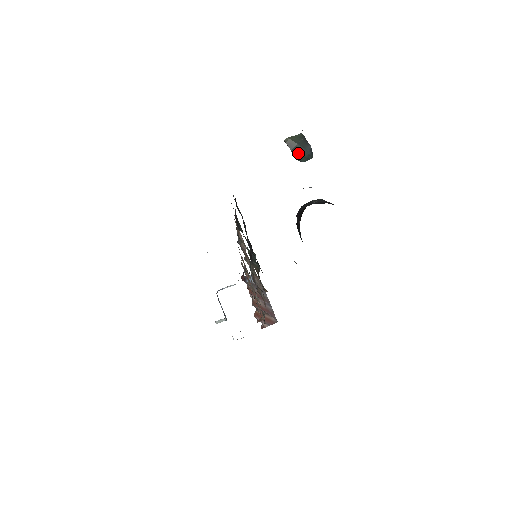
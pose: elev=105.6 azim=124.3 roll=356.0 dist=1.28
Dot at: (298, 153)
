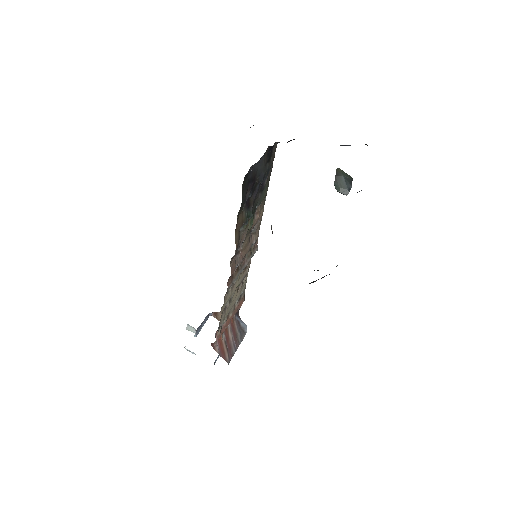
Dot at: (339, 182)
